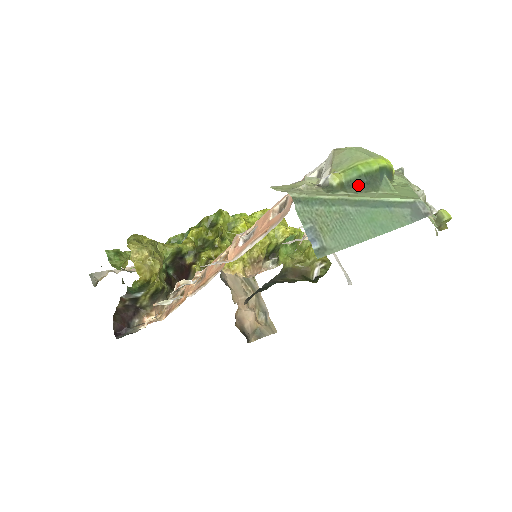
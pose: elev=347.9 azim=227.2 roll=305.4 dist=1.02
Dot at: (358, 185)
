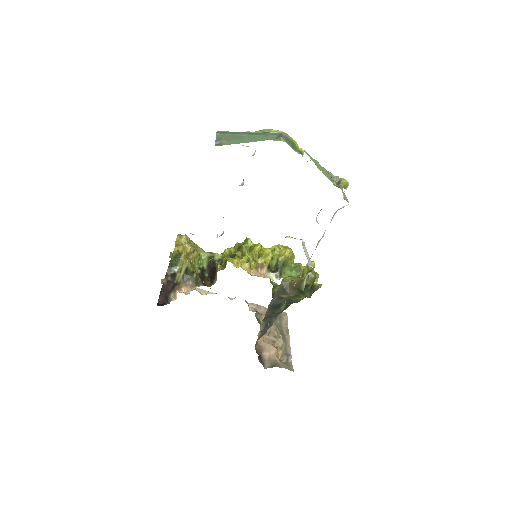
Dot at: occluded
